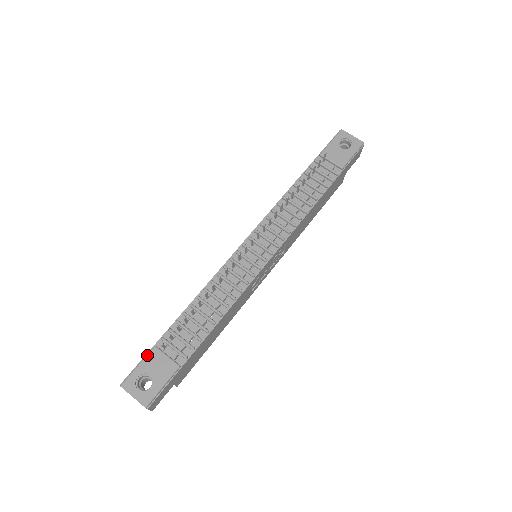
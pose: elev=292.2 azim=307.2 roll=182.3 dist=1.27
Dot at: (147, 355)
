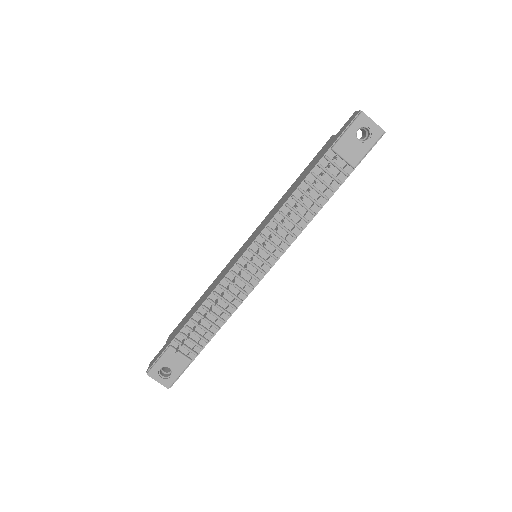
Dot at: (165, 353)
